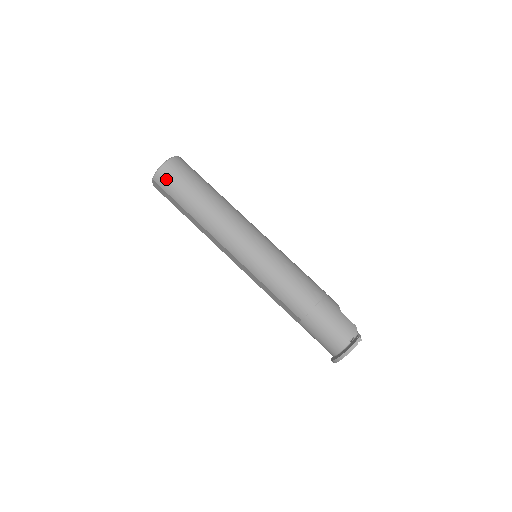
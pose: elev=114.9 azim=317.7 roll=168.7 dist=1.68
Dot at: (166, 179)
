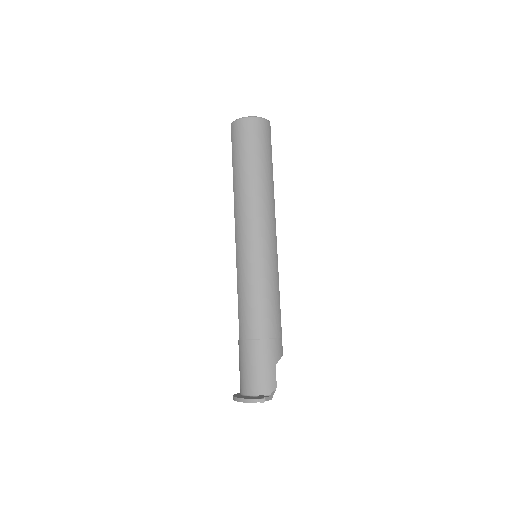
Dot at: (238, 132)
